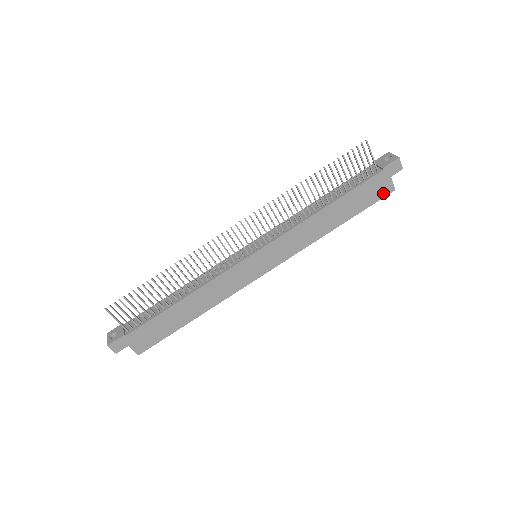
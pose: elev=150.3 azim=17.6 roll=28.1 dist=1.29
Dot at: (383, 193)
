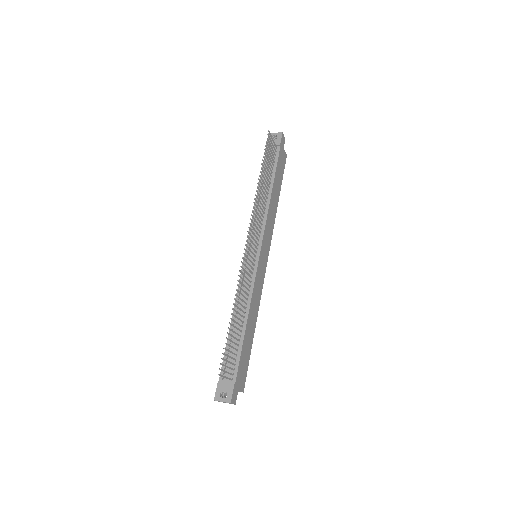
Dot at: (284, 162)
